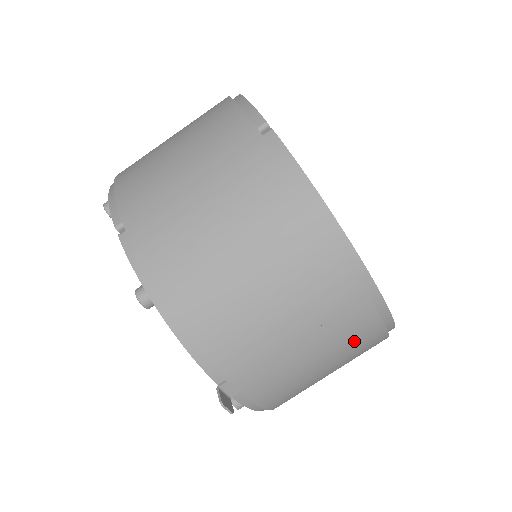
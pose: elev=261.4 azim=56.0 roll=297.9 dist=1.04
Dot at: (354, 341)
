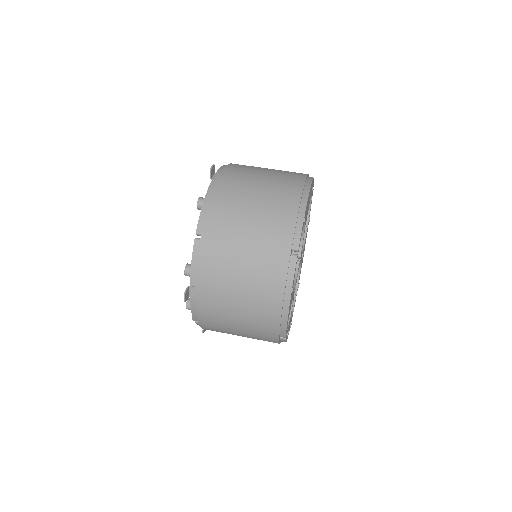
Dot at: (280, 201)
